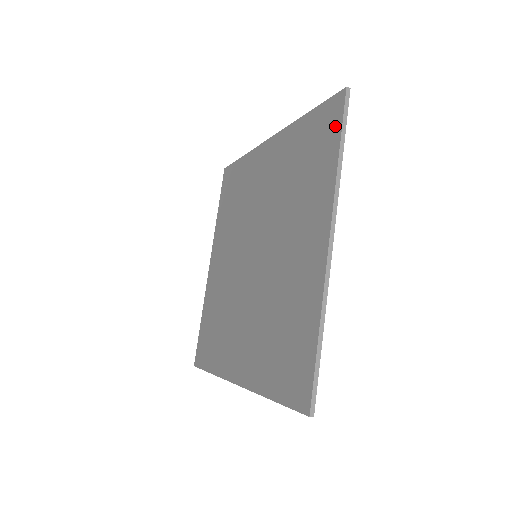
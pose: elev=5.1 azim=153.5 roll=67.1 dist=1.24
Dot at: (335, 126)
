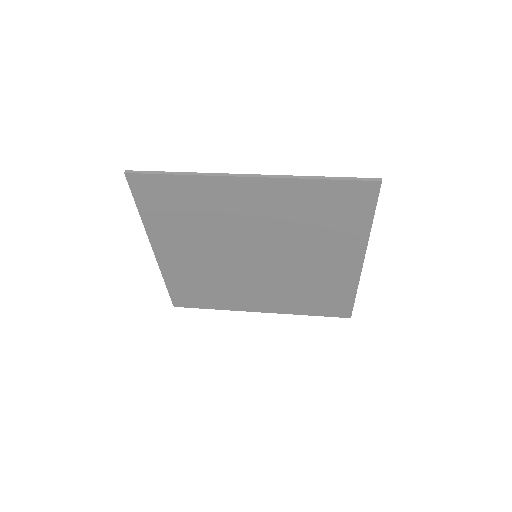
Dot at: (368, 204)
